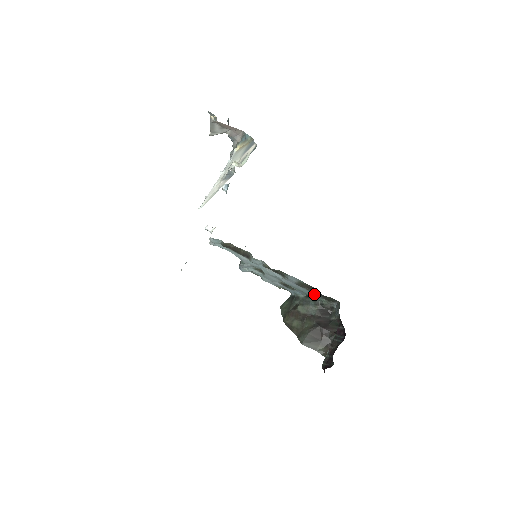
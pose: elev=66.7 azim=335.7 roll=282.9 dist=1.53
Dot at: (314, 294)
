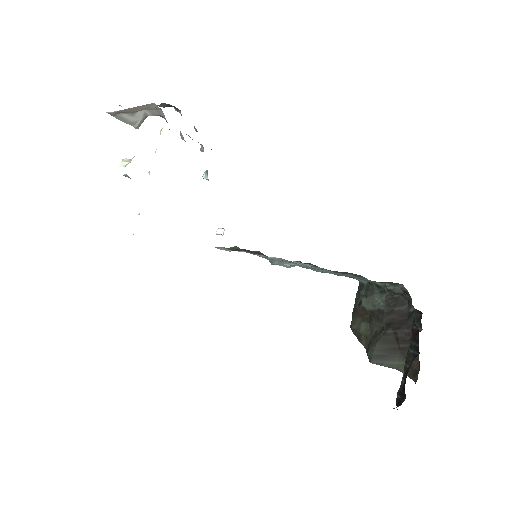
Dot at: occluded
